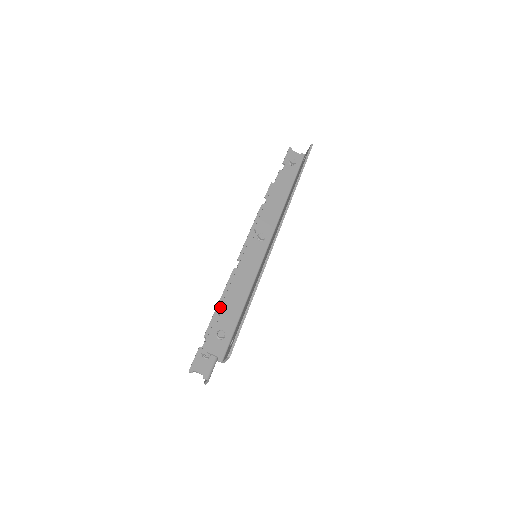
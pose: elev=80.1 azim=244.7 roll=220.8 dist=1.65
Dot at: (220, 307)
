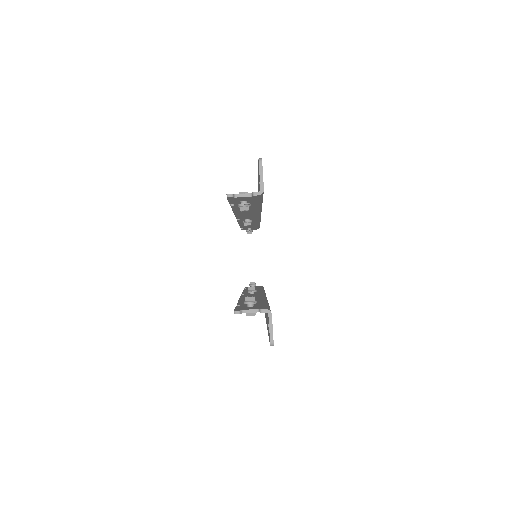
Dot at: occluded
